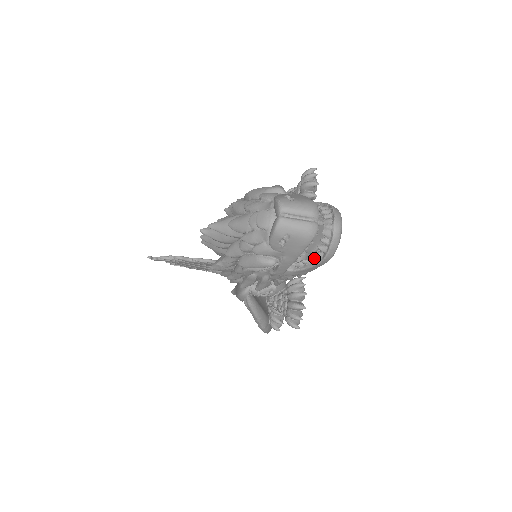
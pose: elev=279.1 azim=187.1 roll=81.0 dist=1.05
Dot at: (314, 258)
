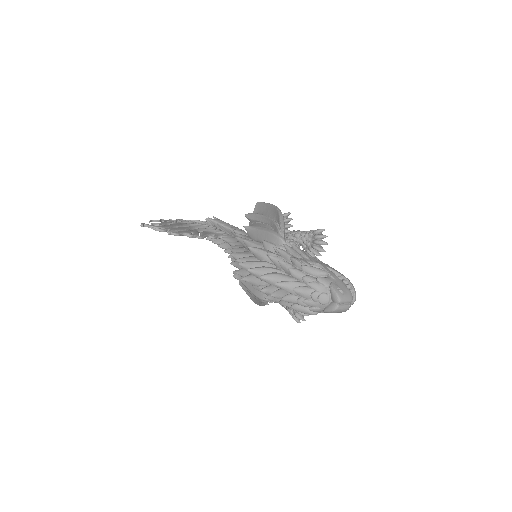
Dot at: occluded
